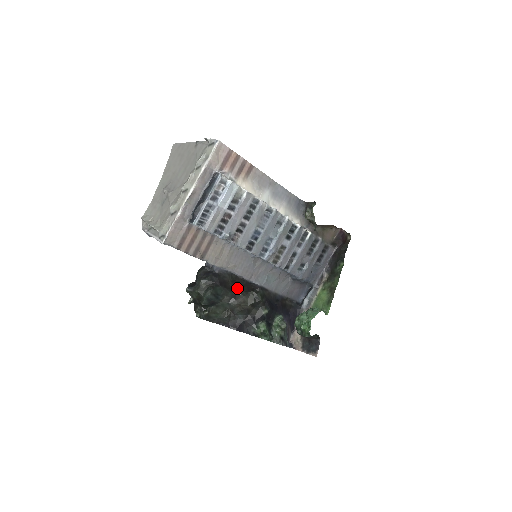
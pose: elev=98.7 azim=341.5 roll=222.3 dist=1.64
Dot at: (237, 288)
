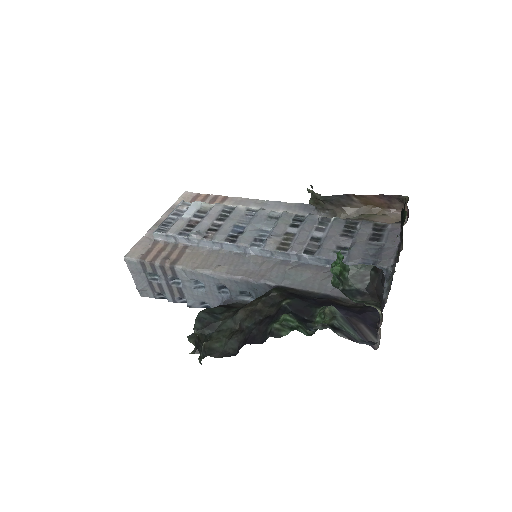
Dot at: occluded
